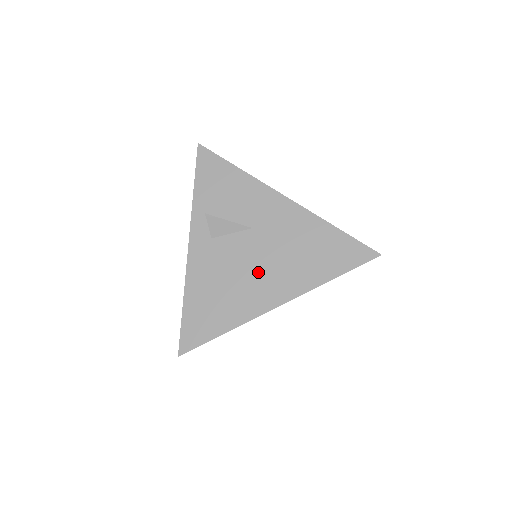
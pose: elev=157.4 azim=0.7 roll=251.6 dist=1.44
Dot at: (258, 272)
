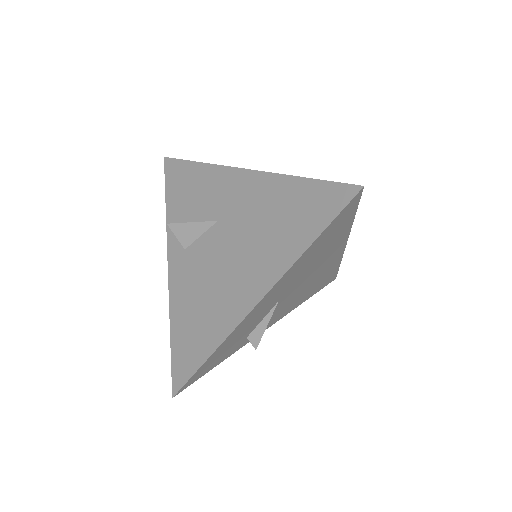
Dot at: (230, 270)
